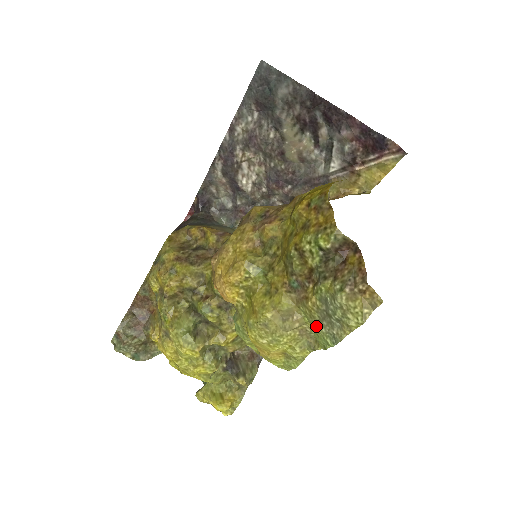
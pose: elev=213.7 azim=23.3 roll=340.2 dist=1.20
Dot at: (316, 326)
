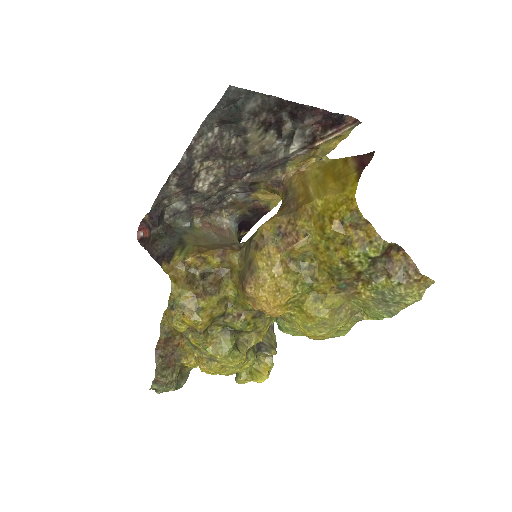
Dot at: (371, 309)
